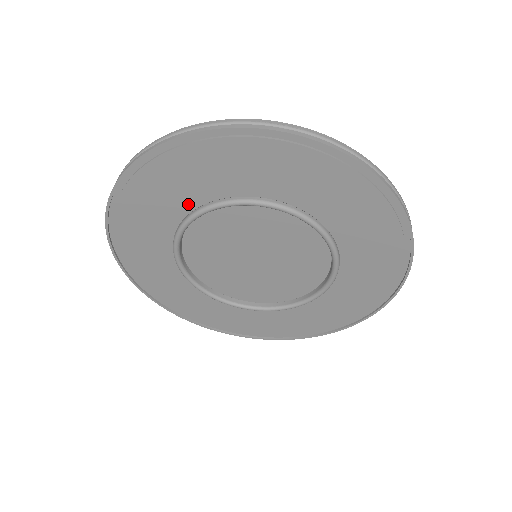
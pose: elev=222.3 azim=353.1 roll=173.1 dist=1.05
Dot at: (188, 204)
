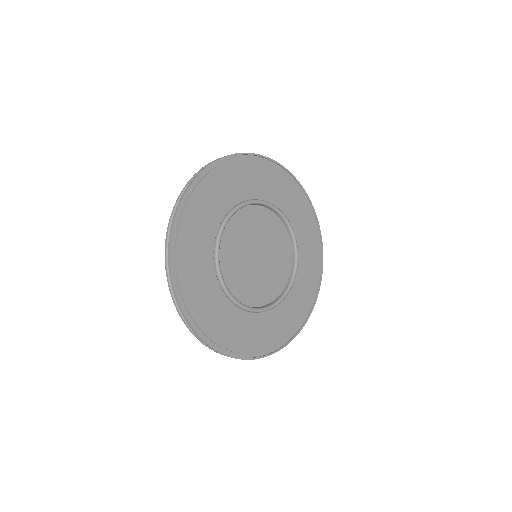
Dot at: (210, 239)
